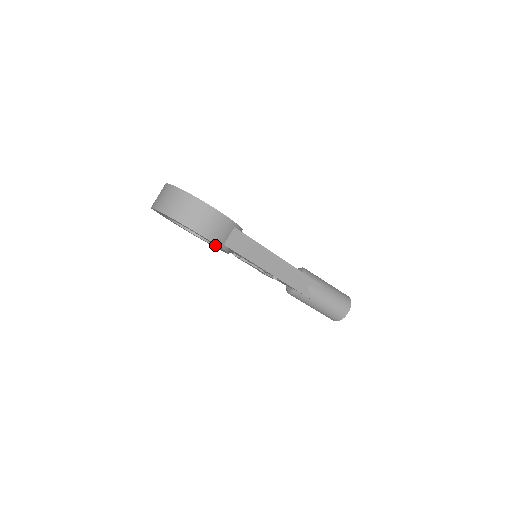
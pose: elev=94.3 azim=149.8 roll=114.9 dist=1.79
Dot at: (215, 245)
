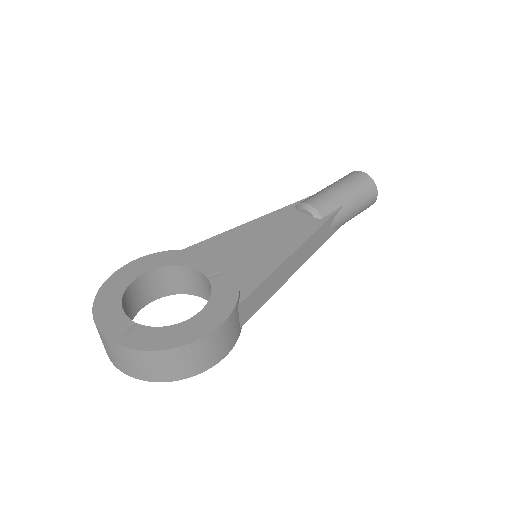
Dot at: occluded
